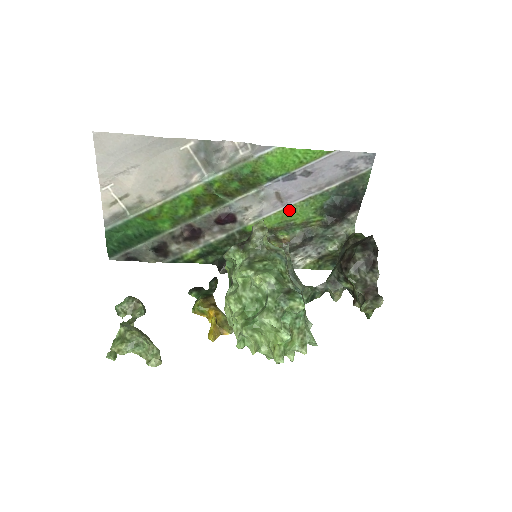
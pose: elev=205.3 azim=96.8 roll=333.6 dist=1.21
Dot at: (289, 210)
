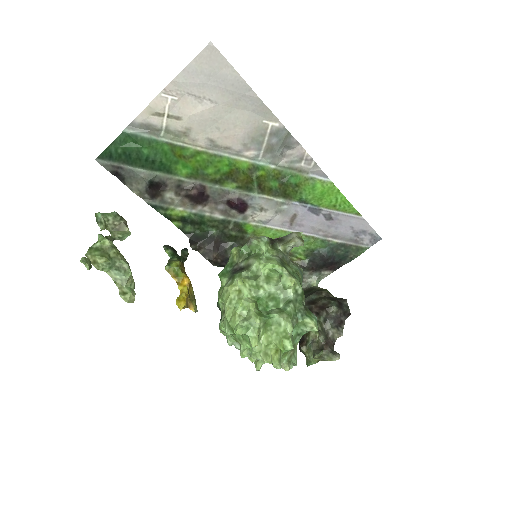
Dot at: occluded
